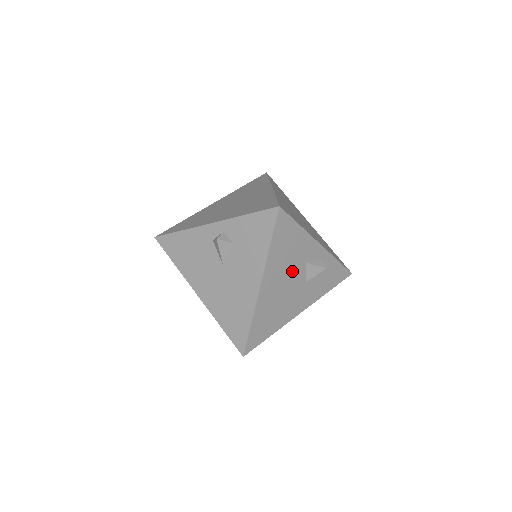
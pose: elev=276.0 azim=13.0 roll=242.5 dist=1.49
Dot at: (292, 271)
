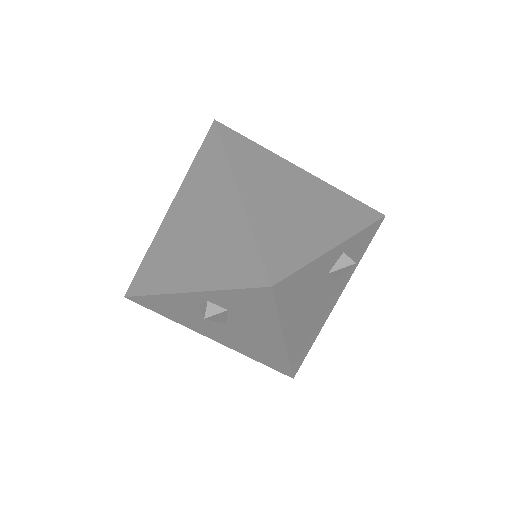
Dot at: (315, 295)
